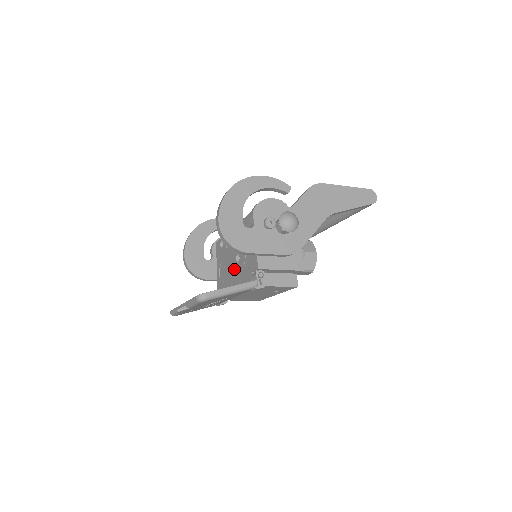
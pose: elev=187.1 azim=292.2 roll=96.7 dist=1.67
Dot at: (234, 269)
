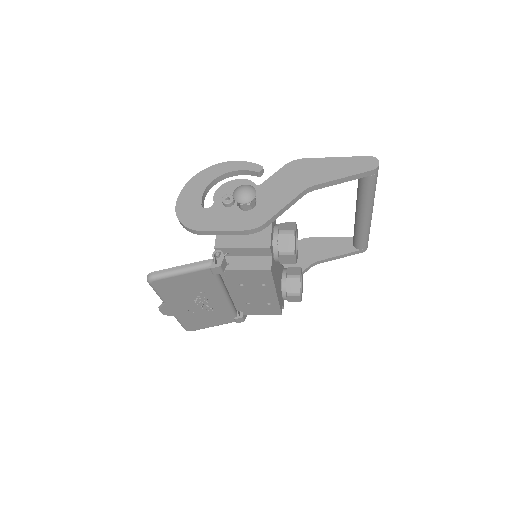
Dot at: occluded
